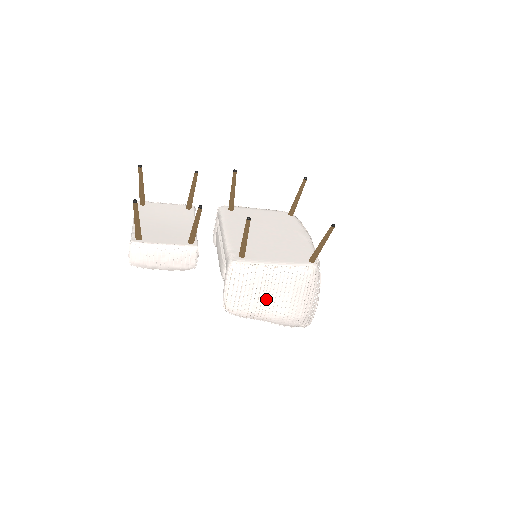
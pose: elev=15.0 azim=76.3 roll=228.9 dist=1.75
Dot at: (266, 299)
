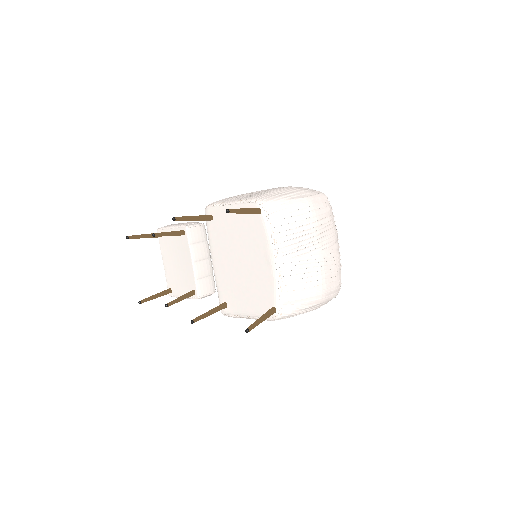
Dot at: occluded
